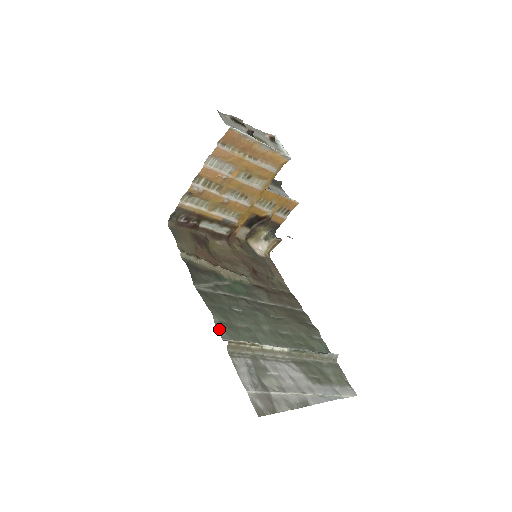
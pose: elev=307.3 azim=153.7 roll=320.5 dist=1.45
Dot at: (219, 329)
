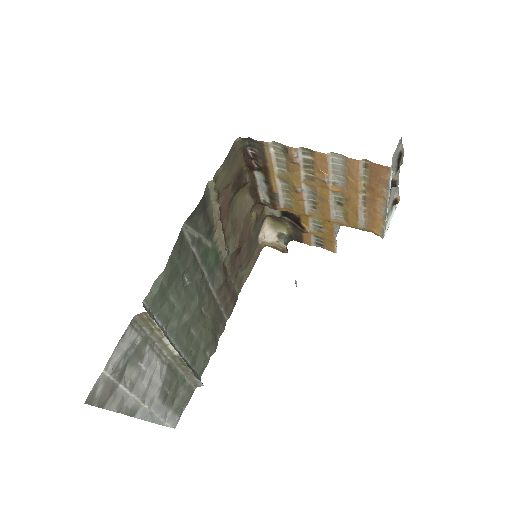
Dot at: (152, 289)
